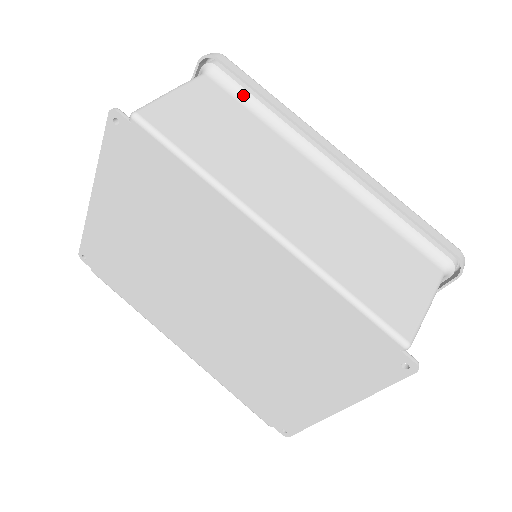
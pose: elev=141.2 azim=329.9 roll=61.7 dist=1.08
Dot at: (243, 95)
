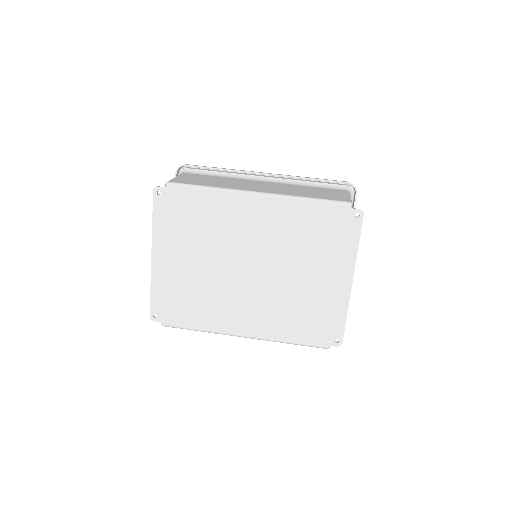
Dot at: (206, 173)
